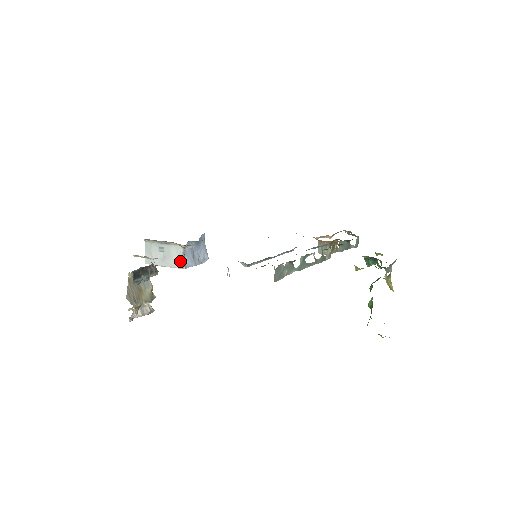
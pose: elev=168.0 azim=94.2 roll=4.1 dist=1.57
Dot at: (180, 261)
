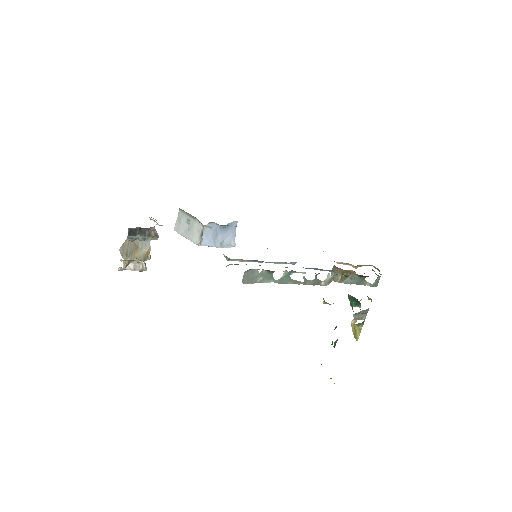
Dot at: (198, 237)
